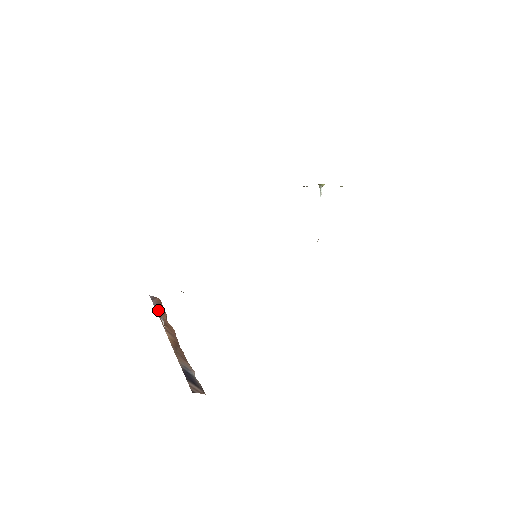
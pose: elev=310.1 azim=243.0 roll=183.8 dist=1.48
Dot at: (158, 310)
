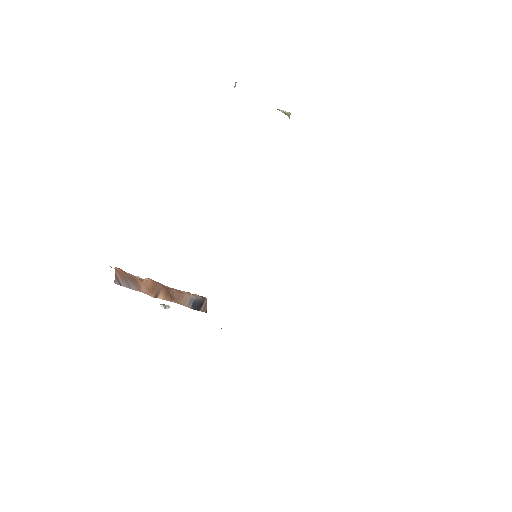
Dot at: (133, 286)
